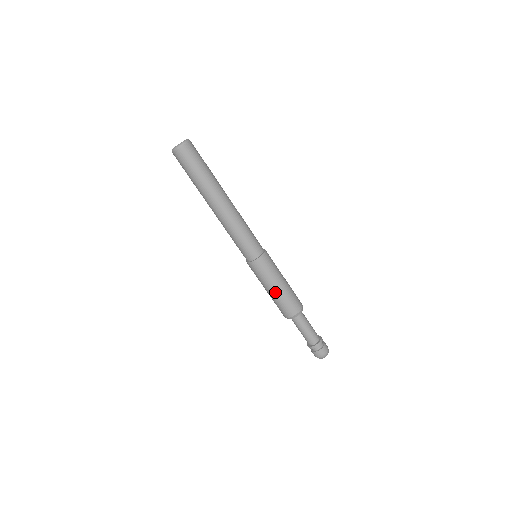
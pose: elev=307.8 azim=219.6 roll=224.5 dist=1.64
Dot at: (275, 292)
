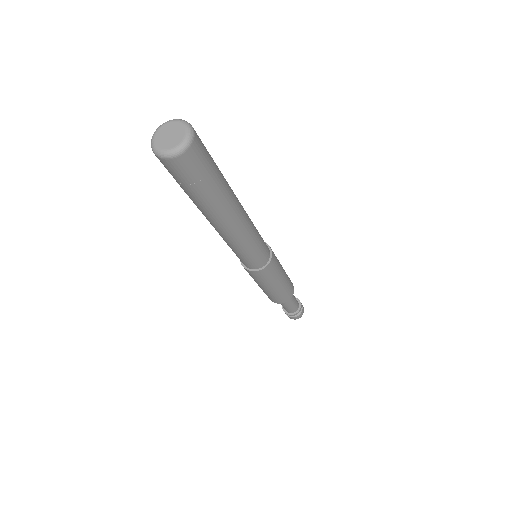
Dot at: (265, 290)
